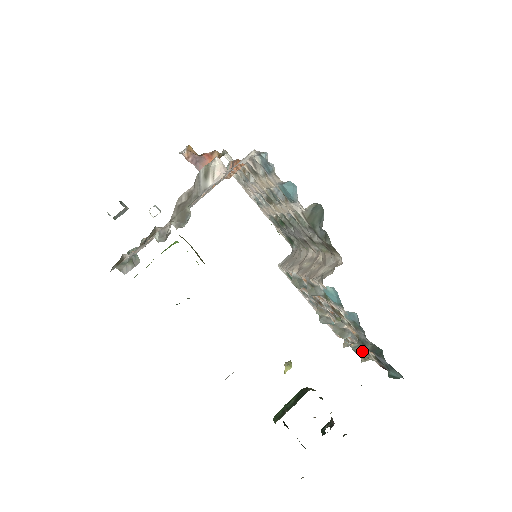
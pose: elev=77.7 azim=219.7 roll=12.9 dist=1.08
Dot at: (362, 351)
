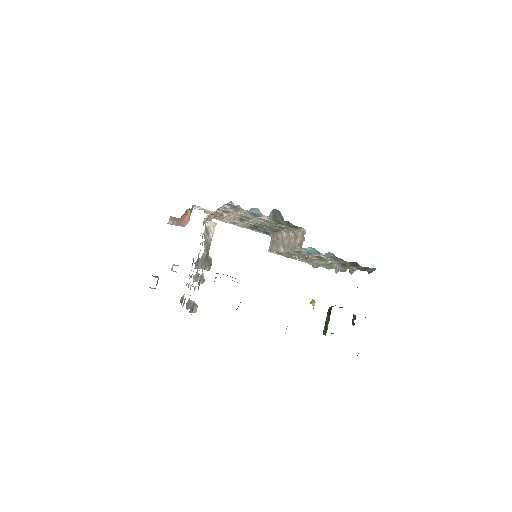
Dot at: (346, 269)
